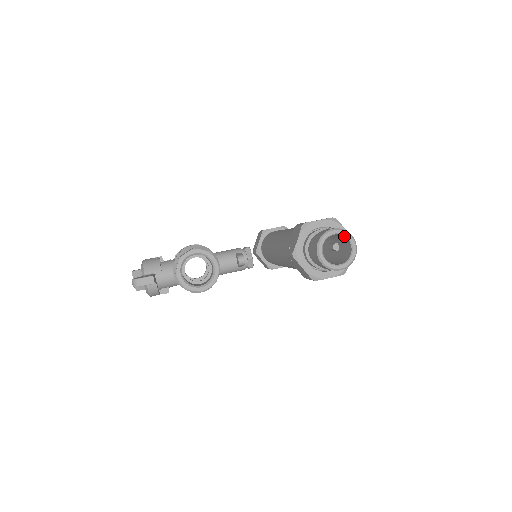
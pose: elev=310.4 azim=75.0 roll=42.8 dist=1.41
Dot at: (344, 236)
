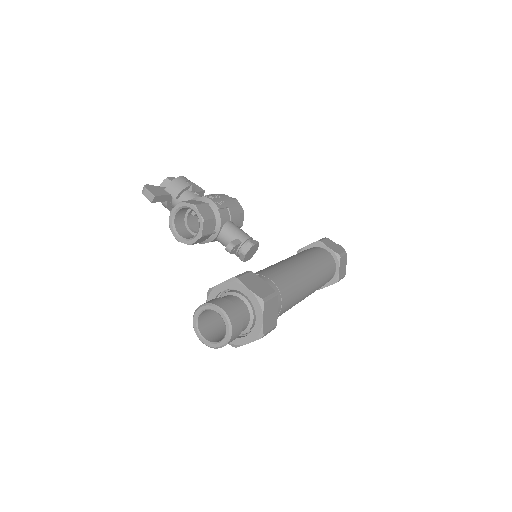
Dot at: (226, 324)
